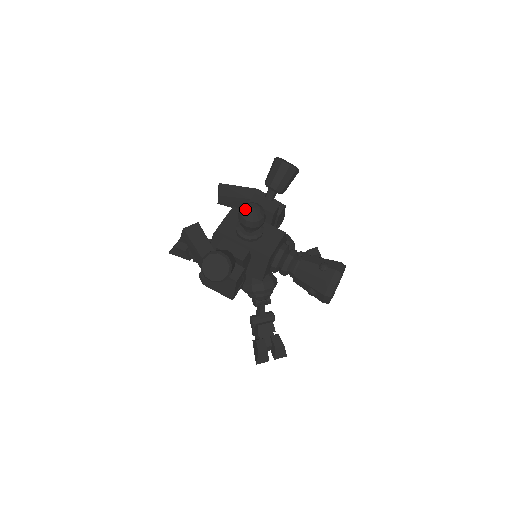
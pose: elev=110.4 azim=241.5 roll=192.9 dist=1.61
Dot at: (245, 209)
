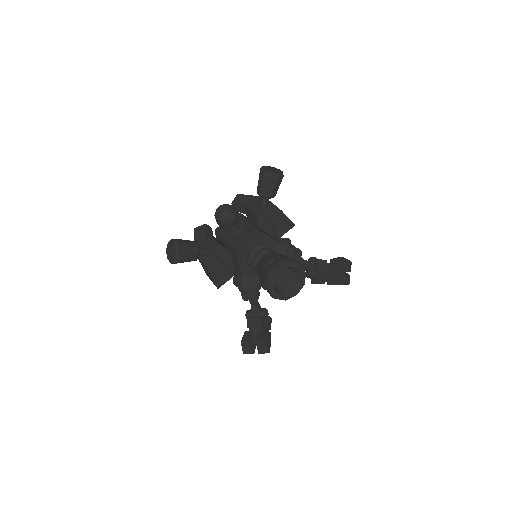
Dot at: (216, 209)
